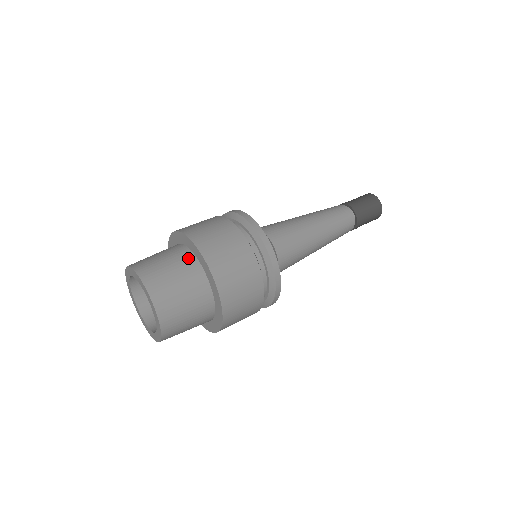
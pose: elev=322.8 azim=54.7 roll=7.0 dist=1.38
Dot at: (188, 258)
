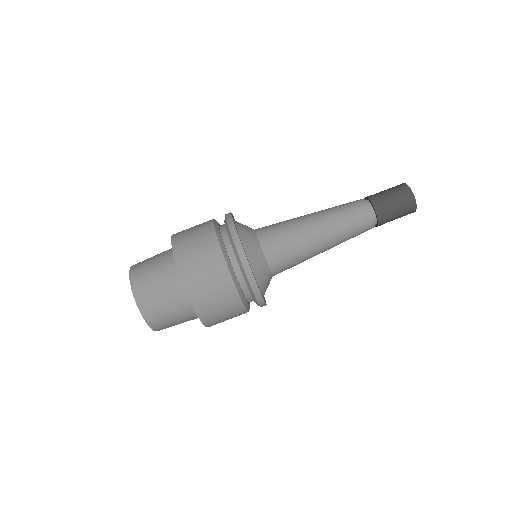
Dot at: (193, 315)
